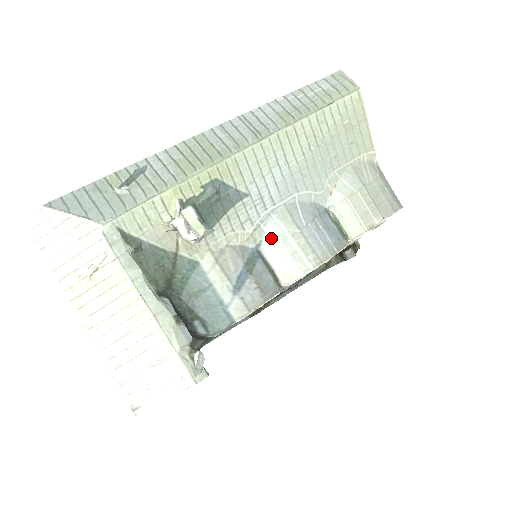
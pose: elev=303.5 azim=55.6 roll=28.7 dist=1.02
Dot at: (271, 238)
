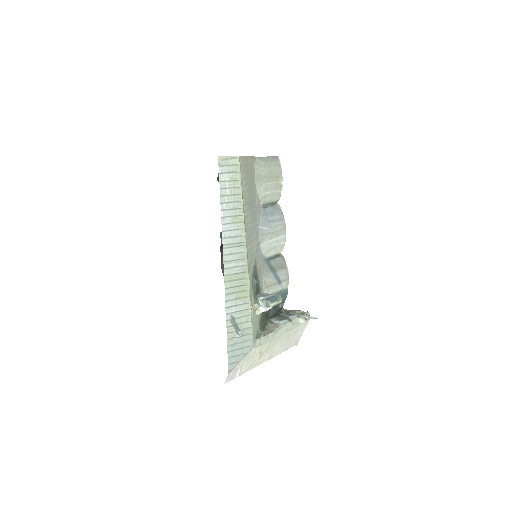
Dot at: (266, 251)
